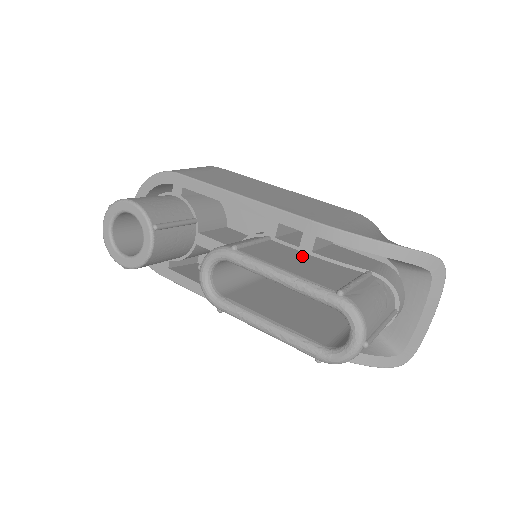
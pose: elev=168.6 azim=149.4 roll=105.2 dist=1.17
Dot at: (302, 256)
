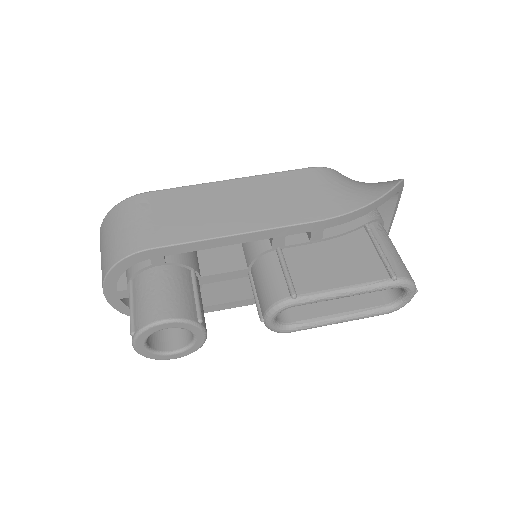
Dot at: (322, 251)
